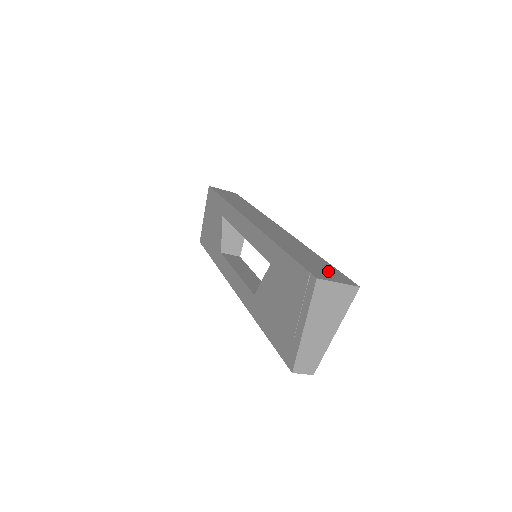
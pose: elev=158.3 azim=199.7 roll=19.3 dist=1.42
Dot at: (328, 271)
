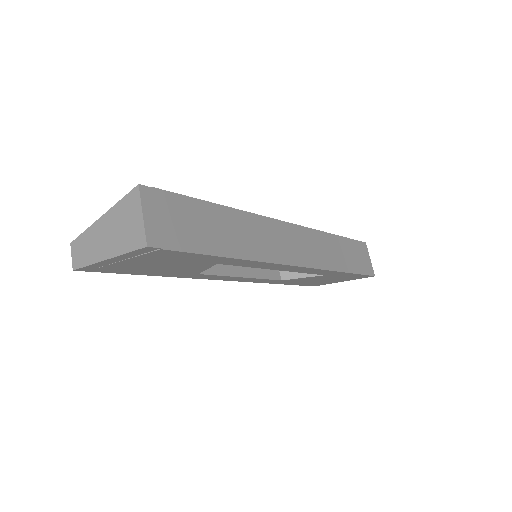
Dot at: (176, 227)
